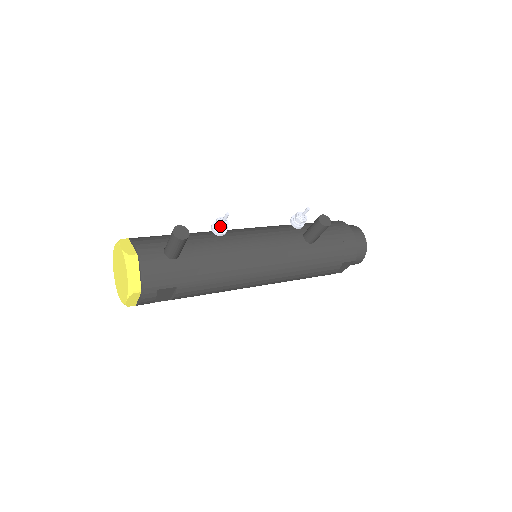
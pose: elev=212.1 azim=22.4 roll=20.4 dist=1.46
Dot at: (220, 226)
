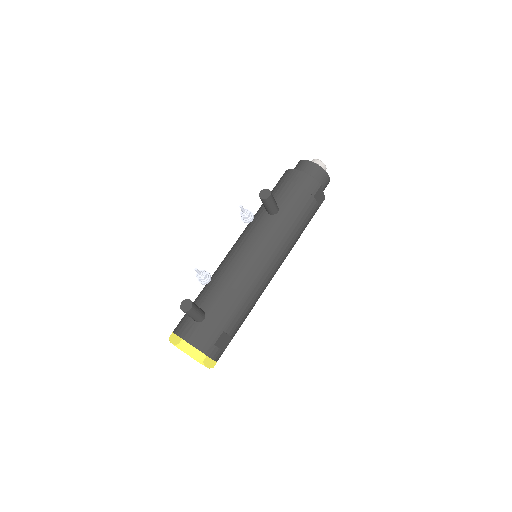
Dot at: (201, 279)
